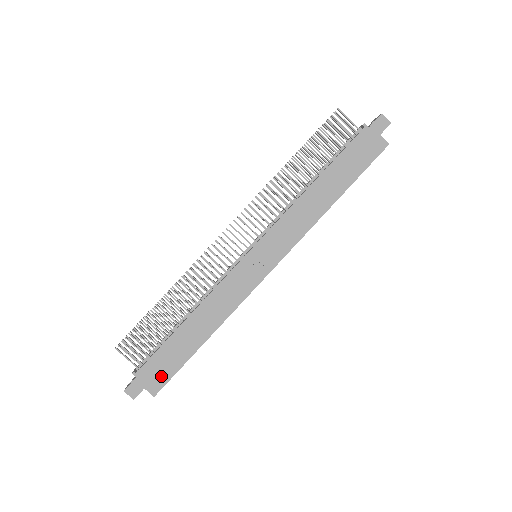
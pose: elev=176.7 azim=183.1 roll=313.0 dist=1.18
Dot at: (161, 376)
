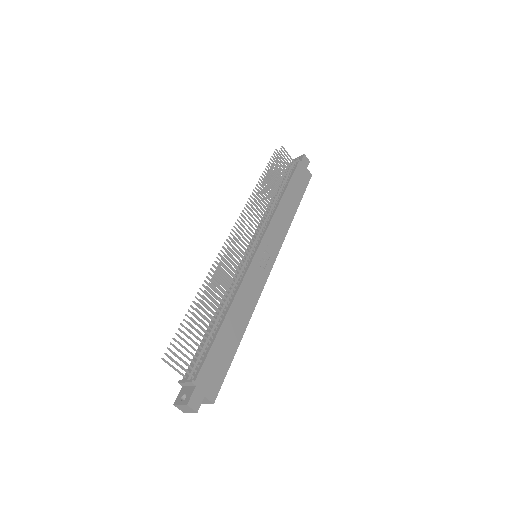
Dot at: (216, 379)
